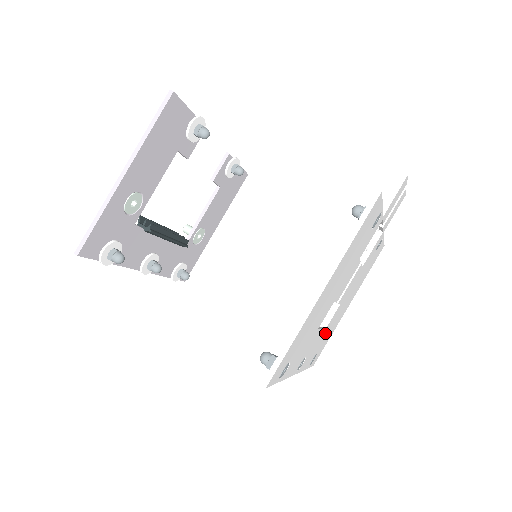
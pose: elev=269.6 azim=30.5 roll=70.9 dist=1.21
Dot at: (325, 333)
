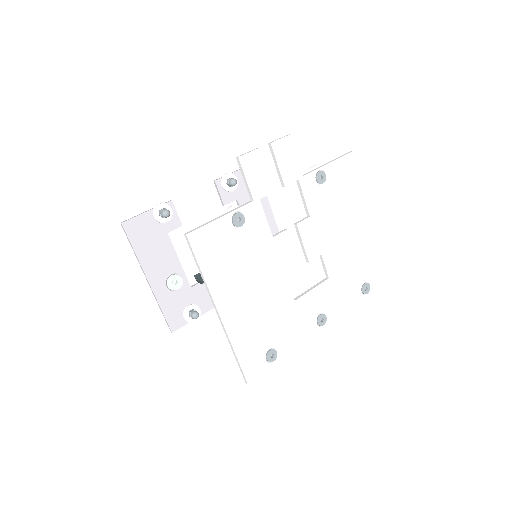
Dot at: (341, 274)
